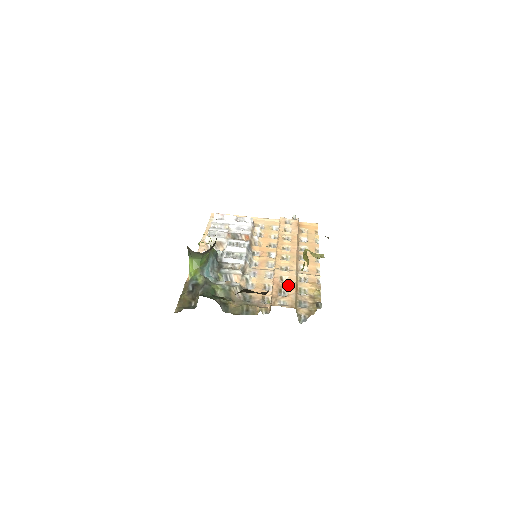
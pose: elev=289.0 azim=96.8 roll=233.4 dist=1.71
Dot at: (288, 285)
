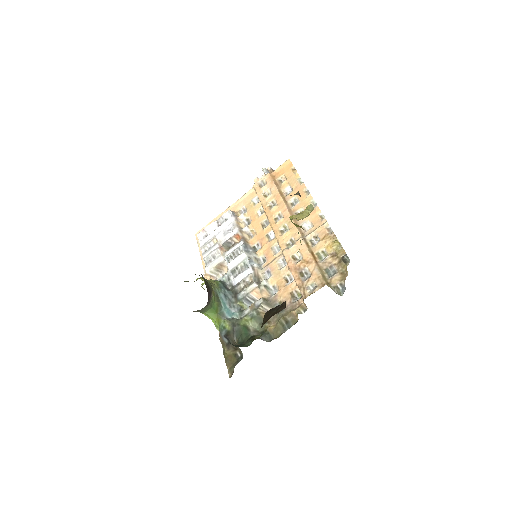
Dot at: (304, 261)
